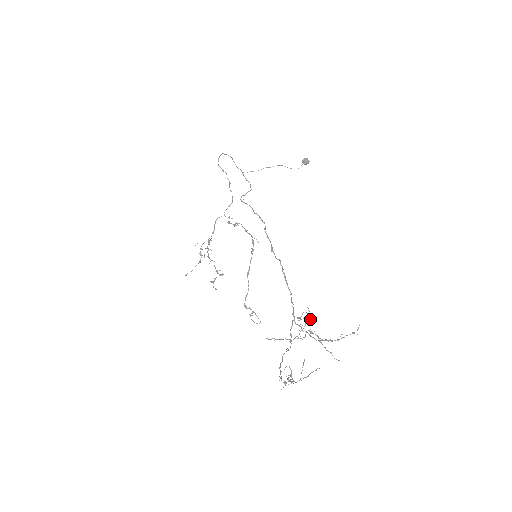
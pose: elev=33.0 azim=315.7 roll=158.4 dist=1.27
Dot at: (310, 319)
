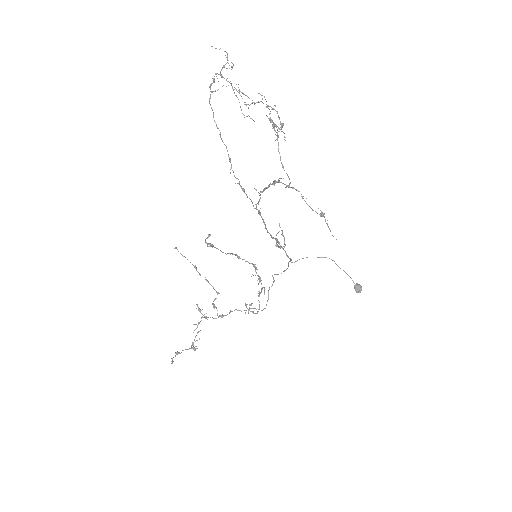
Dot at: (282, 123)
